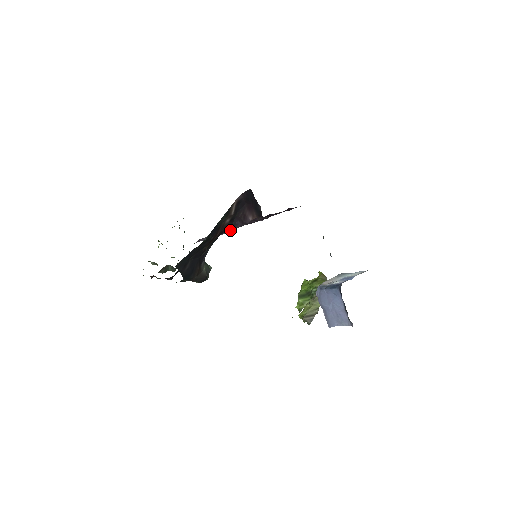
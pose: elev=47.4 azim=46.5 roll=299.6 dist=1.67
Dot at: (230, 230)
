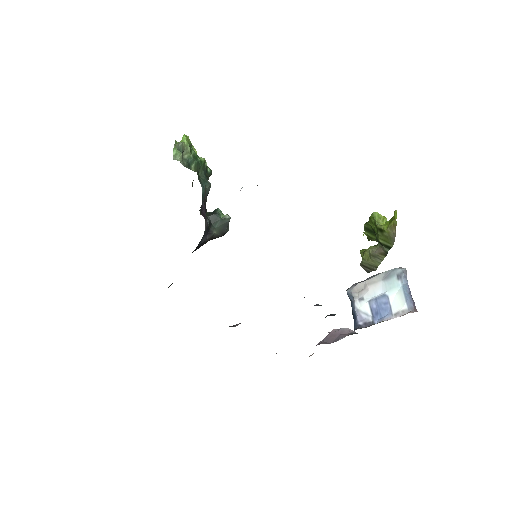
Dot at: occluded
